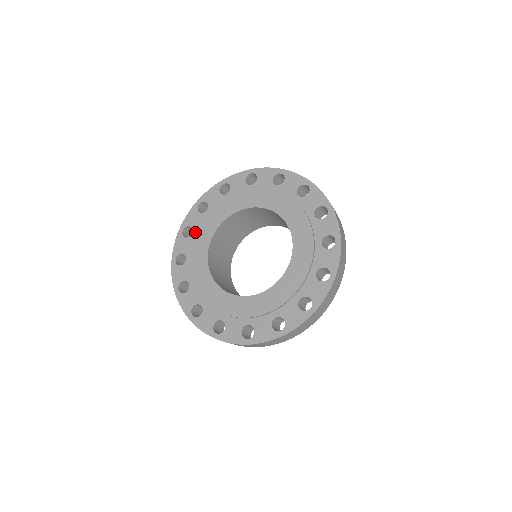
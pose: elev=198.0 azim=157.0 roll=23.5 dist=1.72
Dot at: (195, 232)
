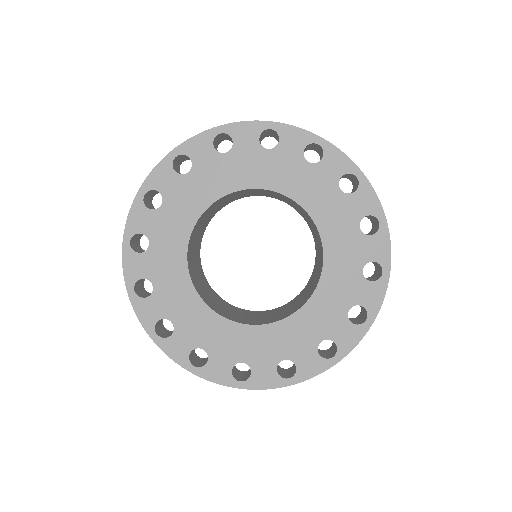
Dot at: (193, 173)
